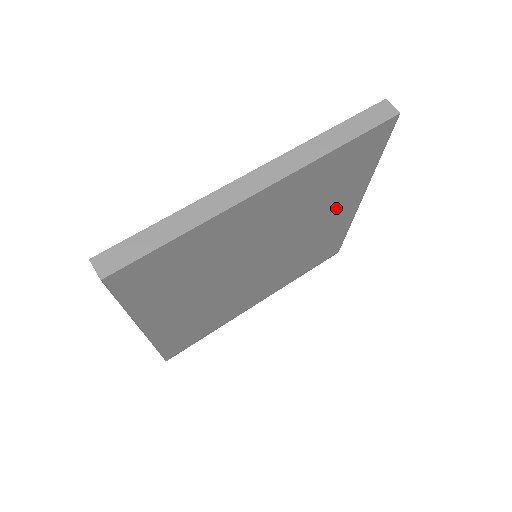
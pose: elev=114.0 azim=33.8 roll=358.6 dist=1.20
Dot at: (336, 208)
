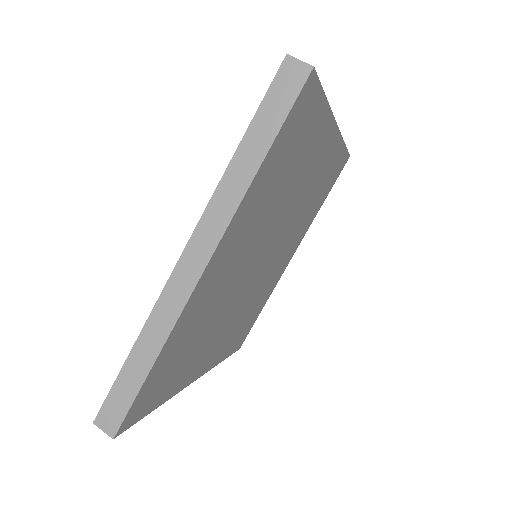
Dot at: (311, 164)
